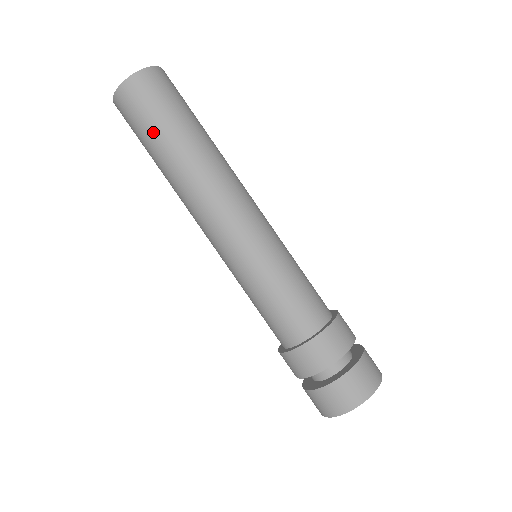
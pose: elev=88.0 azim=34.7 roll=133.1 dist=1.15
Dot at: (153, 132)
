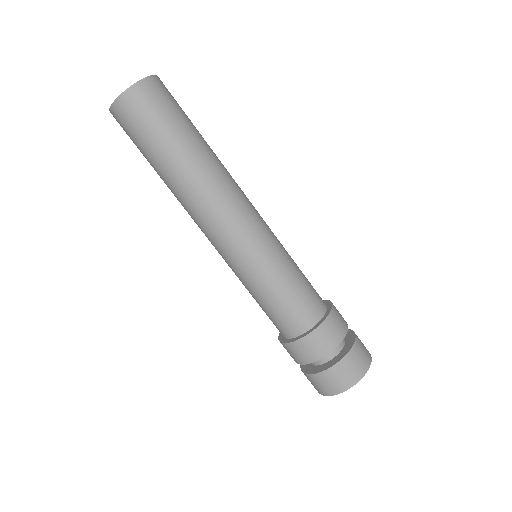
Dot at: (145, 153)
